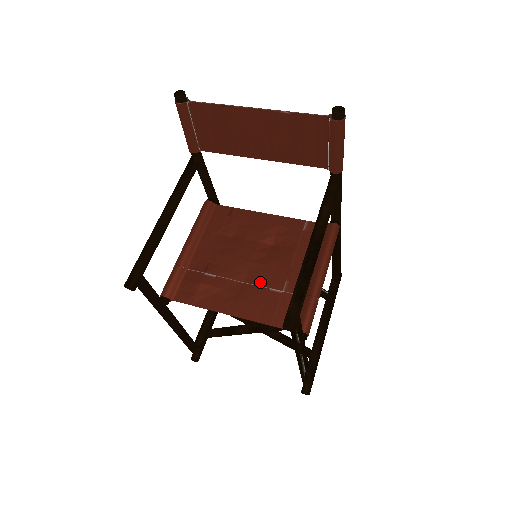
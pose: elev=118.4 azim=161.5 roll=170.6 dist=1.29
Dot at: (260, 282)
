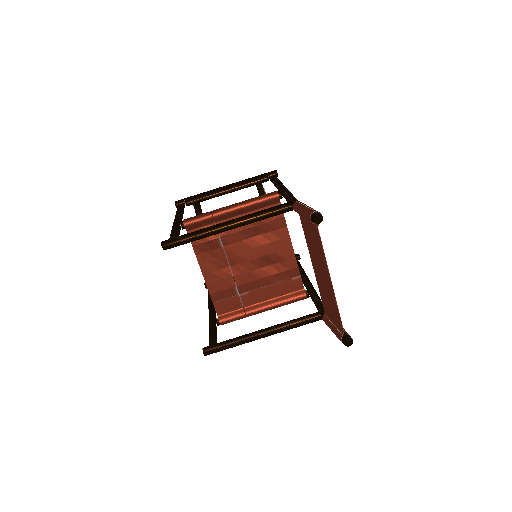
Dot at: (237, 277)
